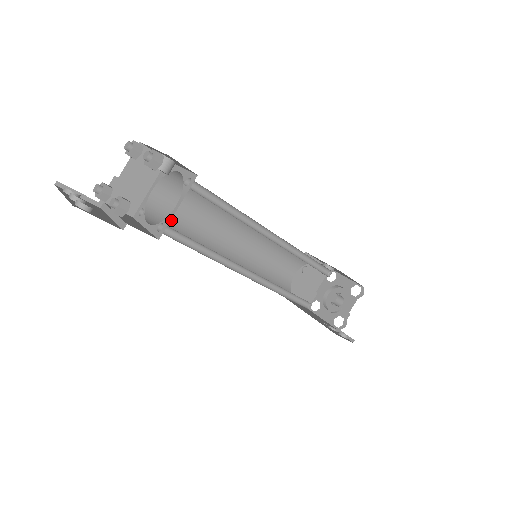
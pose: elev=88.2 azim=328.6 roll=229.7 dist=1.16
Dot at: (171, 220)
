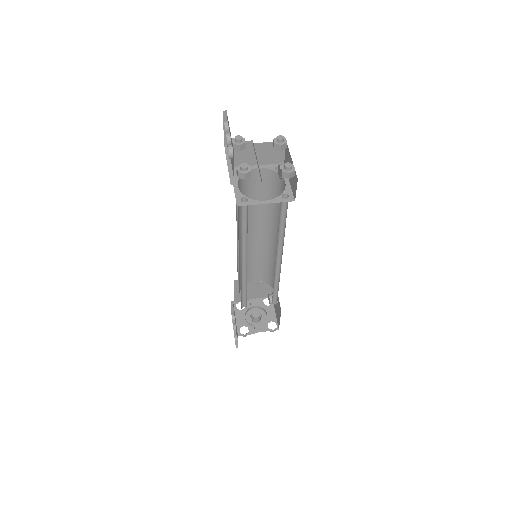
Dot at: (245, 191)
